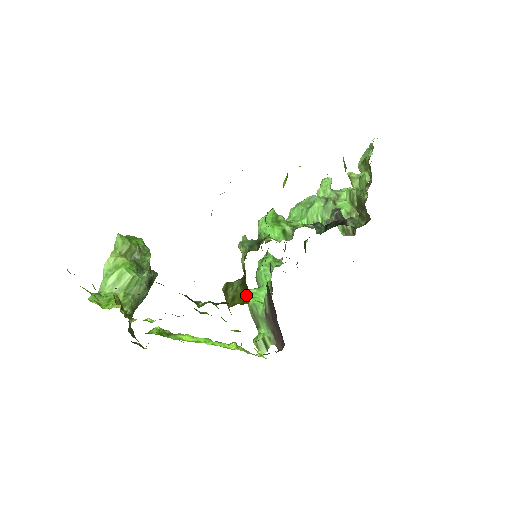
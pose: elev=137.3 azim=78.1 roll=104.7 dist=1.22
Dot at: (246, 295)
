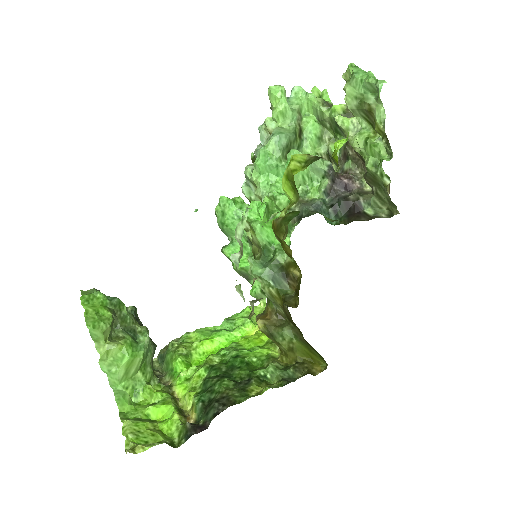
Dot at: (314, 354)
